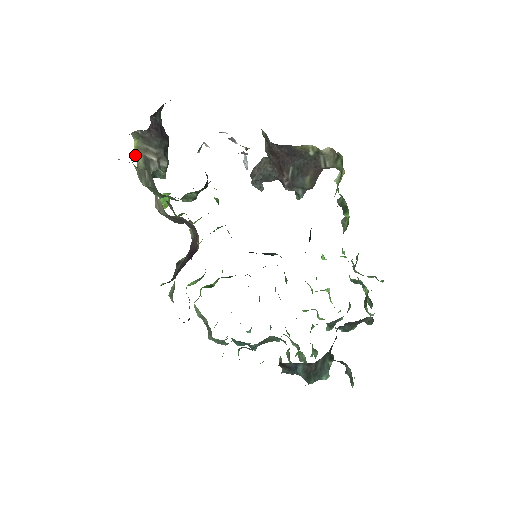
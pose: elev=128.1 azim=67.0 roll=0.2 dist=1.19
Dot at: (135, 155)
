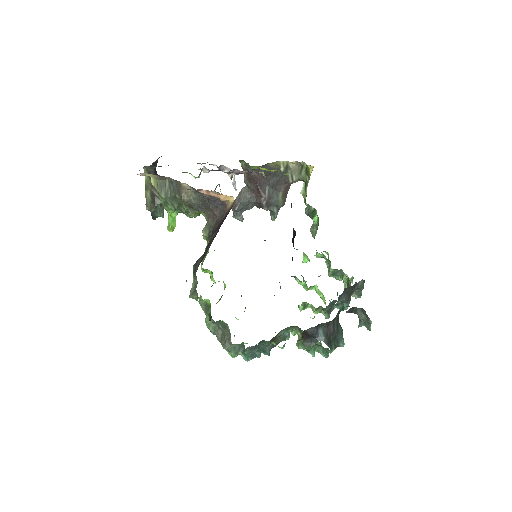
Dot at: (145, 188)
